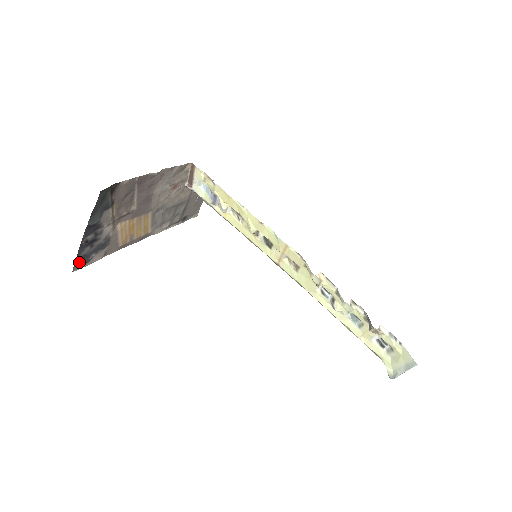
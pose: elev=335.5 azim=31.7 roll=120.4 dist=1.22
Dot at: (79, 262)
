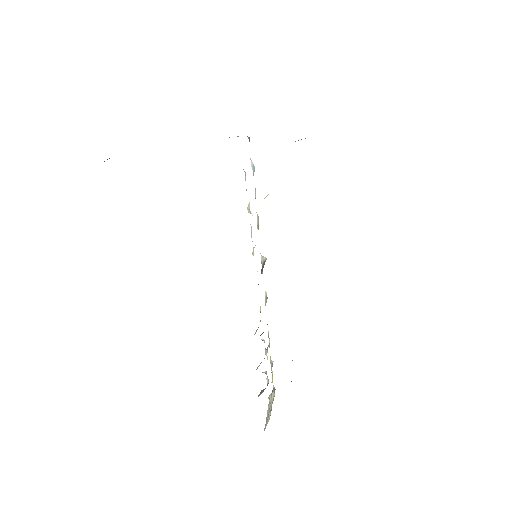
Dot at: occluded
